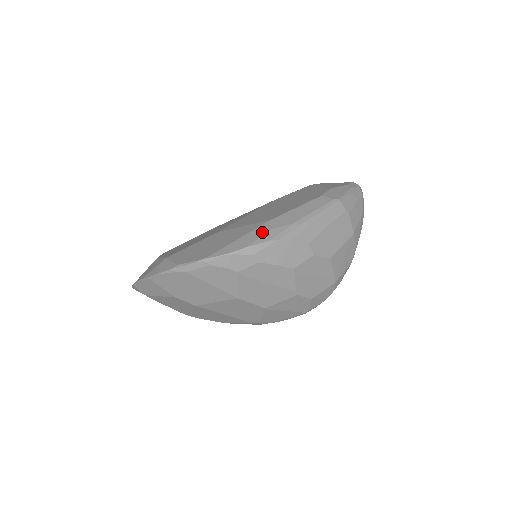
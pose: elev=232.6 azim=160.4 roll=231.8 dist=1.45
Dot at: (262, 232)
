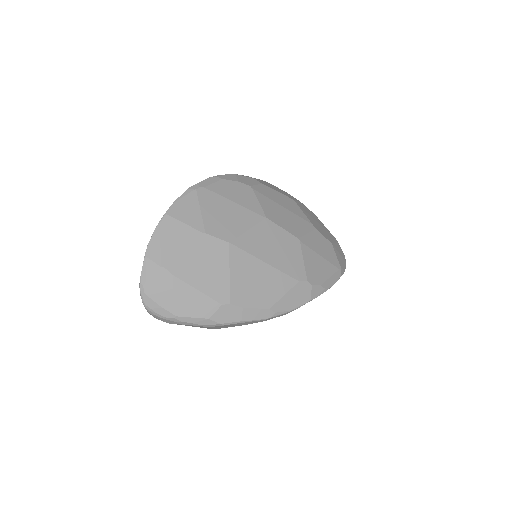
Dot at: occluded
